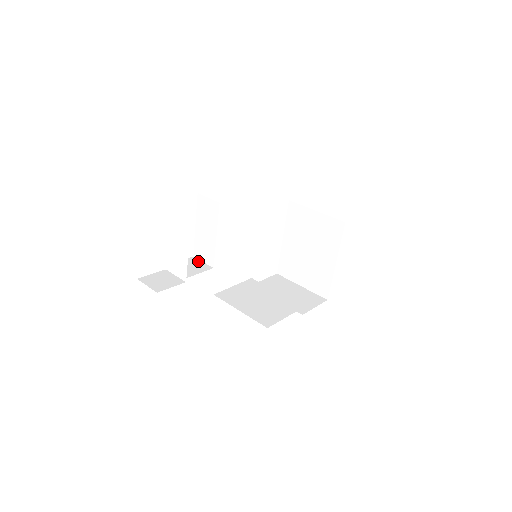
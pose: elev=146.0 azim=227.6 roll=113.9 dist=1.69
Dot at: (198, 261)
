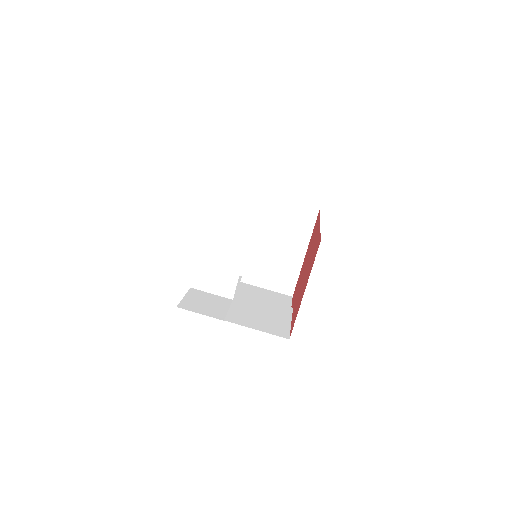
Dot at: occluded
